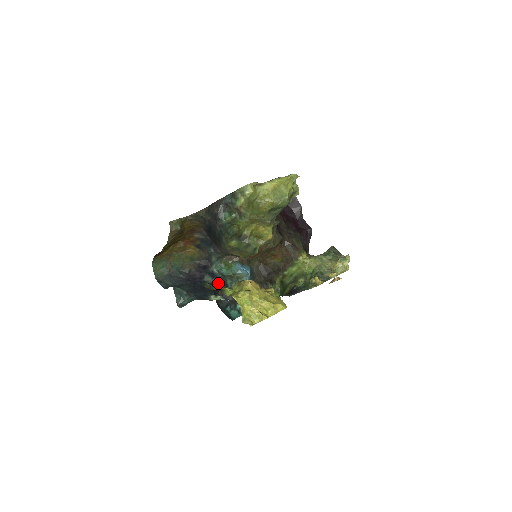
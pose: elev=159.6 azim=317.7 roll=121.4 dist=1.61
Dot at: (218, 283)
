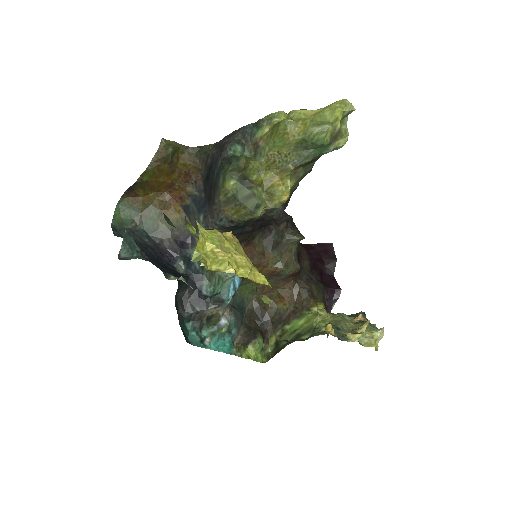
Dot at: (190, 277)
